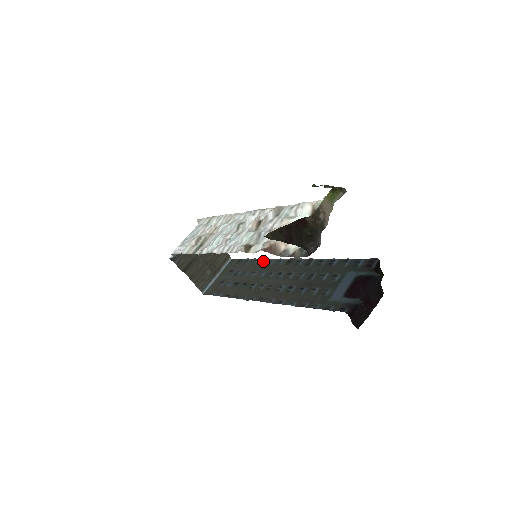
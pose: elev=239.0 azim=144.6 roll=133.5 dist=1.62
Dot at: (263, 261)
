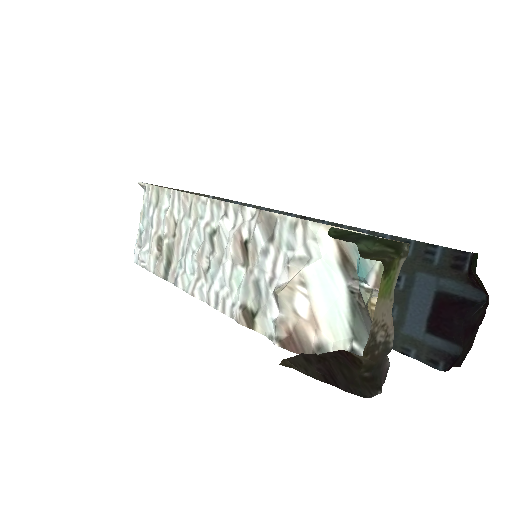
Dot at: occluded
